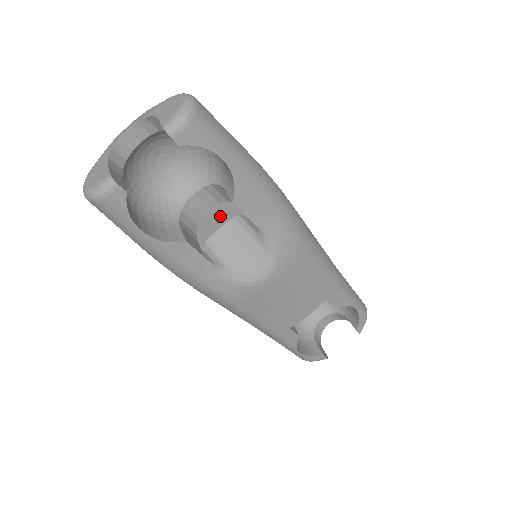
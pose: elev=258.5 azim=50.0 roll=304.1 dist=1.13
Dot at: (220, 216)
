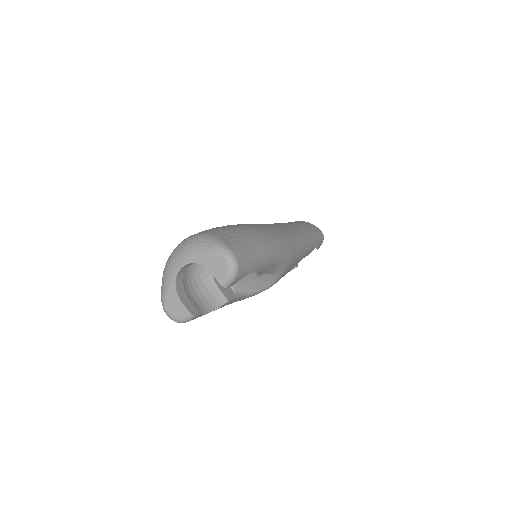
Dot at: occluded
